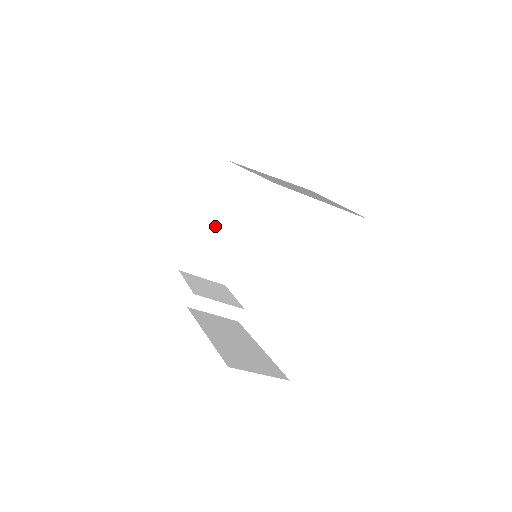
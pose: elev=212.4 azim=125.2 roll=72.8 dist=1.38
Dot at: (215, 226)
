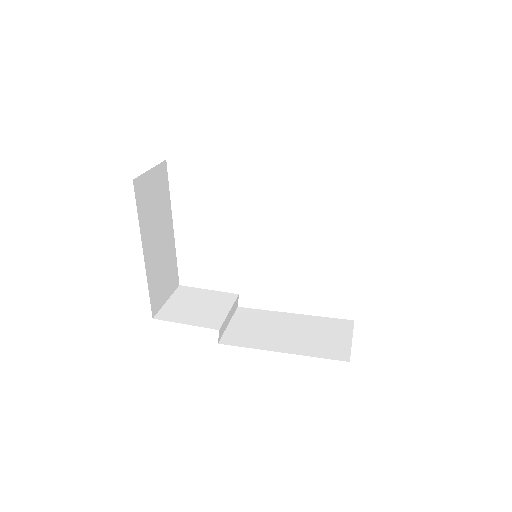
Dot at: (153, 251)
